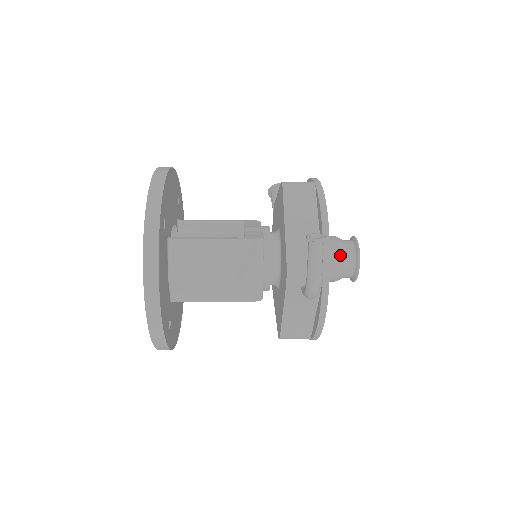
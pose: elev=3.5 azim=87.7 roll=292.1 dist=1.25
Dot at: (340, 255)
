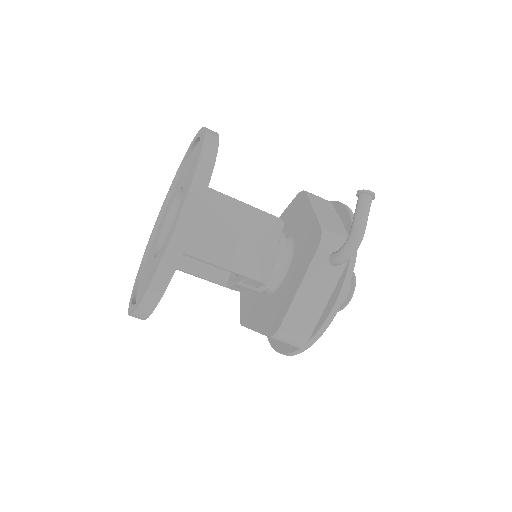
Dot at: occluded
